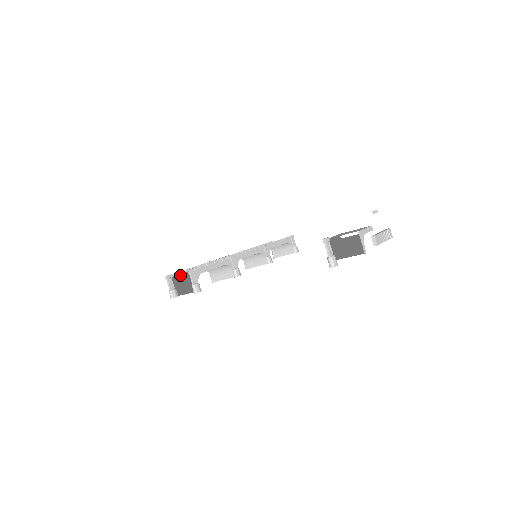
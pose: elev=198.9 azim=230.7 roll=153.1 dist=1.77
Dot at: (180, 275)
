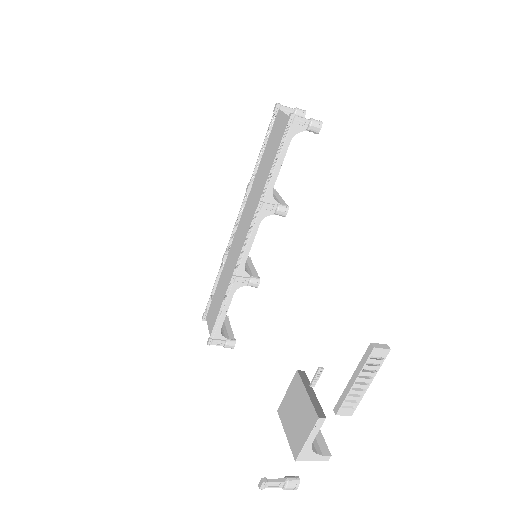
Dot at: (211, 304)
